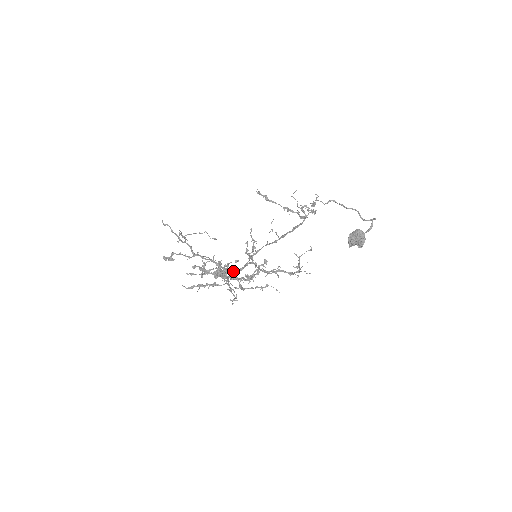
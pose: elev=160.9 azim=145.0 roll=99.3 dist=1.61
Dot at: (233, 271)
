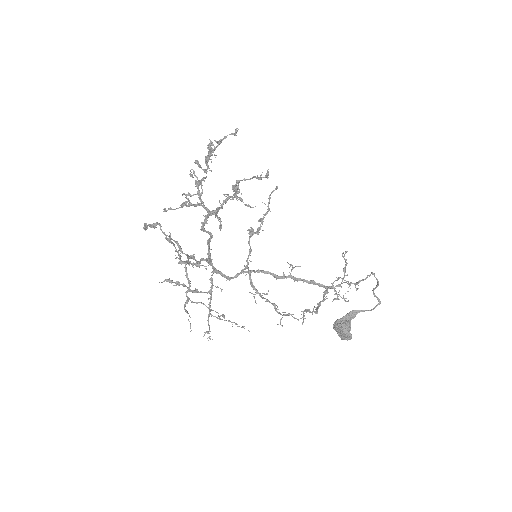
Dot at: (222, 276)
